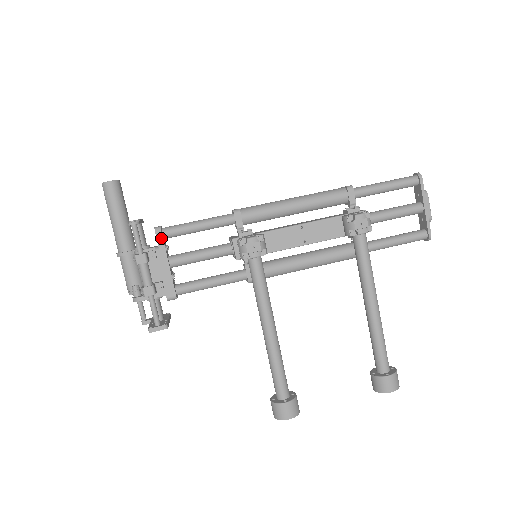
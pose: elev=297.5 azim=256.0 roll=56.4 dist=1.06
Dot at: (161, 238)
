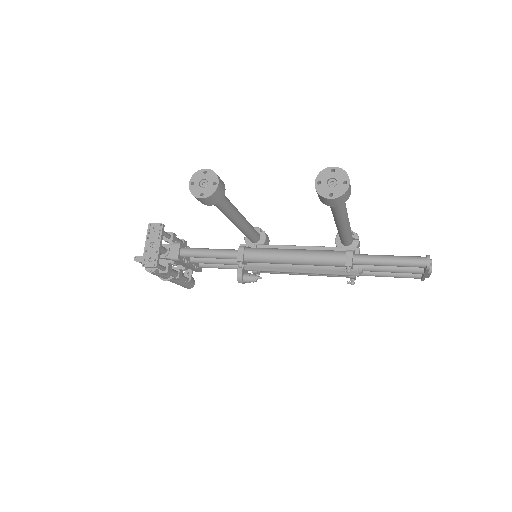
Dot at: occluded
